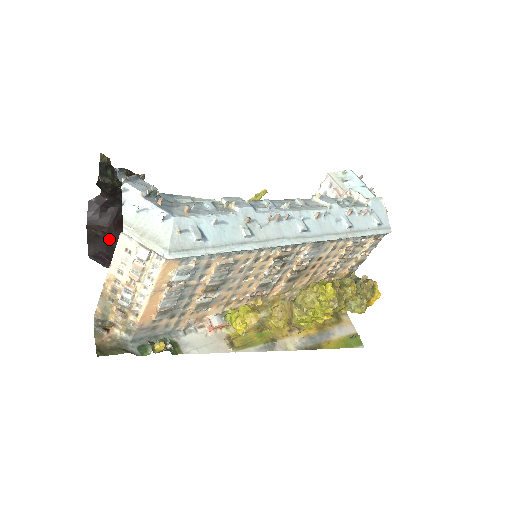
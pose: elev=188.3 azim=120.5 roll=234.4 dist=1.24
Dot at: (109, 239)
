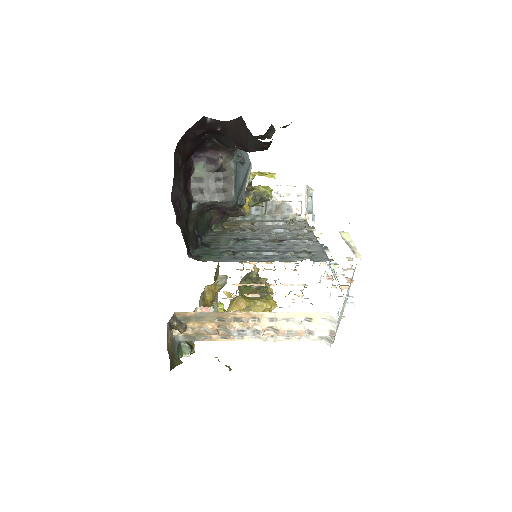
Dot at: (180, 172)
